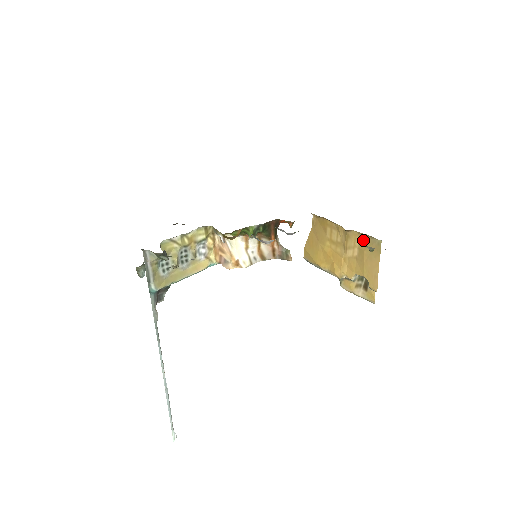
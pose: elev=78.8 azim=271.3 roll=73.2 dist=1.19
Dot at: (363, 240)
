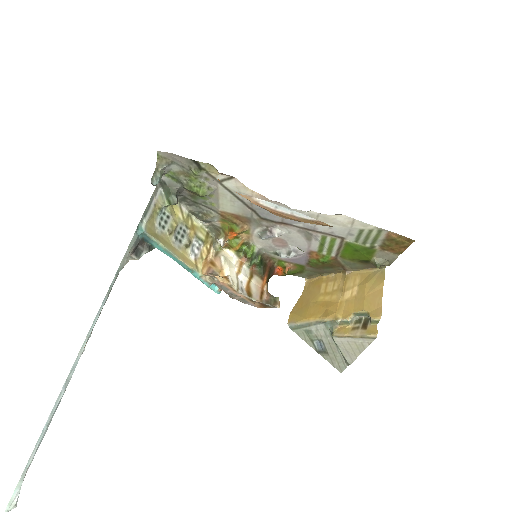
Dot at: (364, 276)
